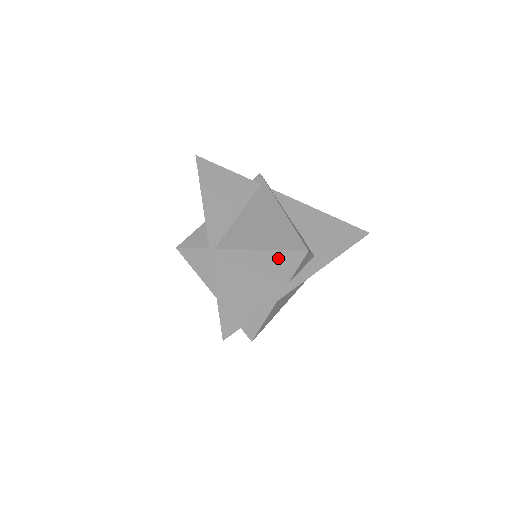
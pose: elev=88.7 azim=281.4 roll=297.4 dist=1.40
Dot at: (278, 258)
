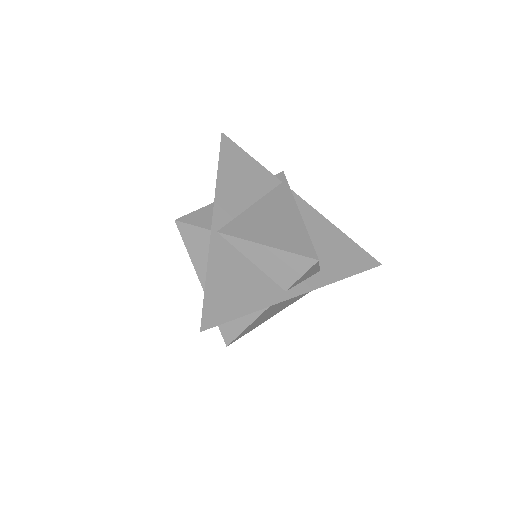
Dot at: (283, 260)
